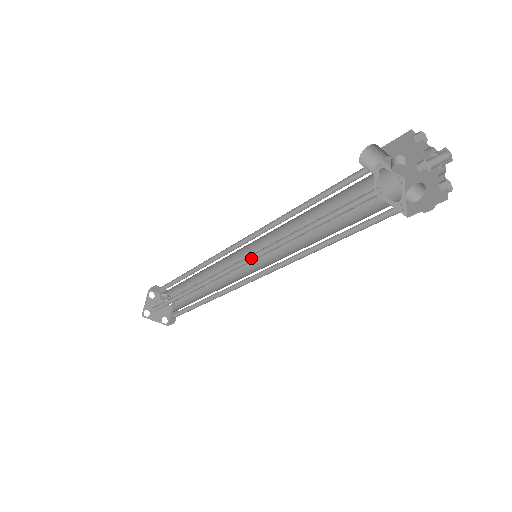
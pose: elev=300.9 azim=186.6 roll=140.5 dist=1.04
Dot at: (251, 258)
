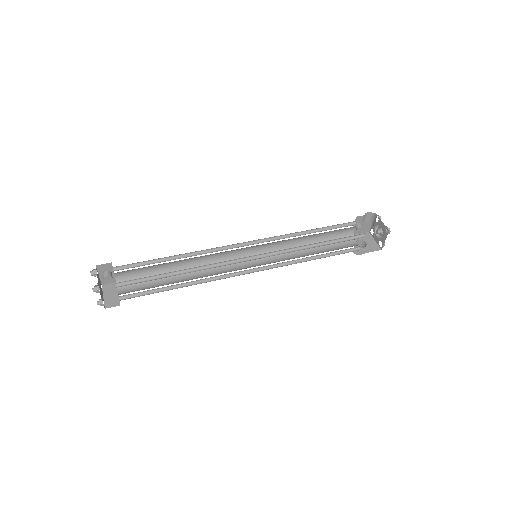
Dot at: (265, 255)
